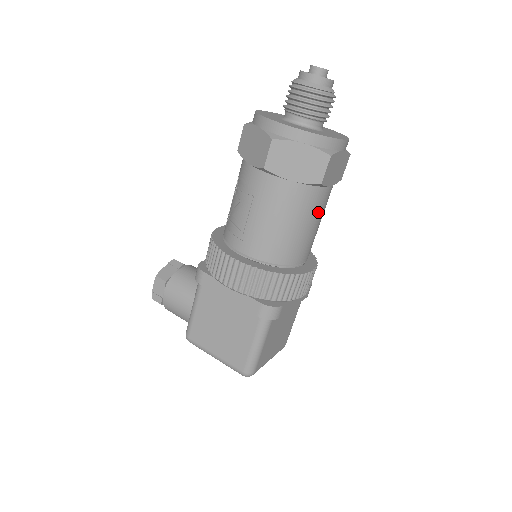
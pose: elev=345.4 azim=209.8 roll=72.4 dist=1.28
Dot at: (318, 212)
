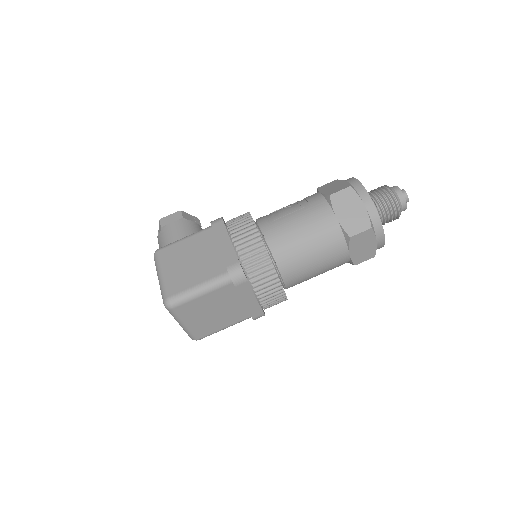
Dot at: (327, 258)
